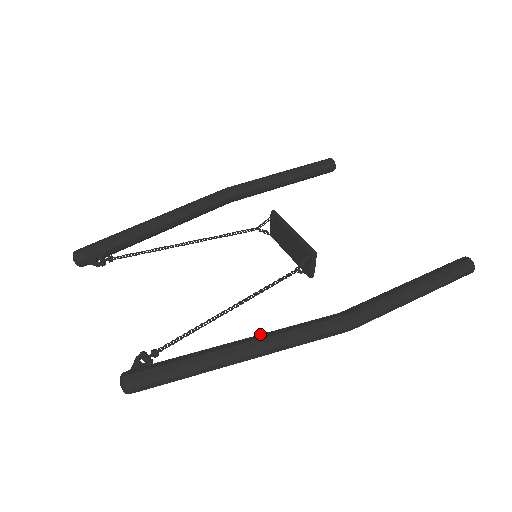
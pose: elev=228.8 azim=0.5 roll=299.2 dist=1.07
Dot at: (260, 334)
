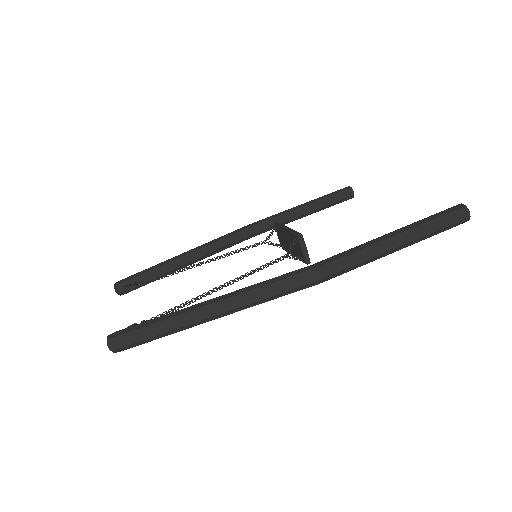
Dot at: occluded
